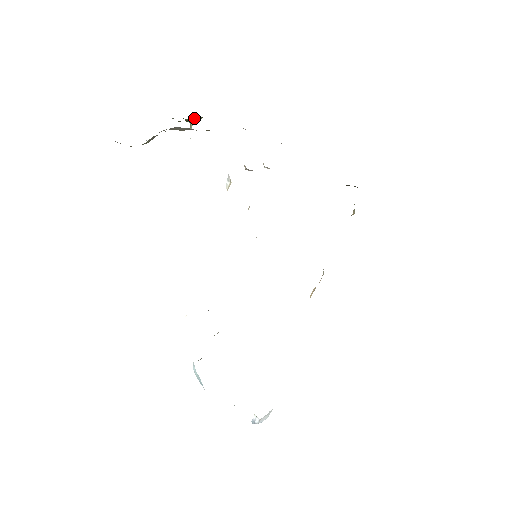
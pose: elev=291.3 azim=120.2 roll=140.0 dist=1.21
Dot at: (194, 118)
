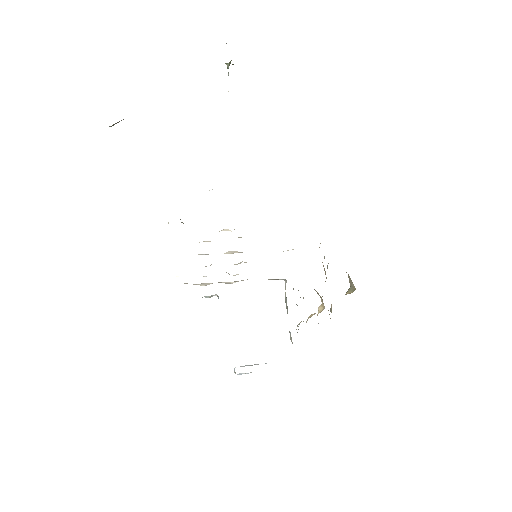
Dot at: occluded
